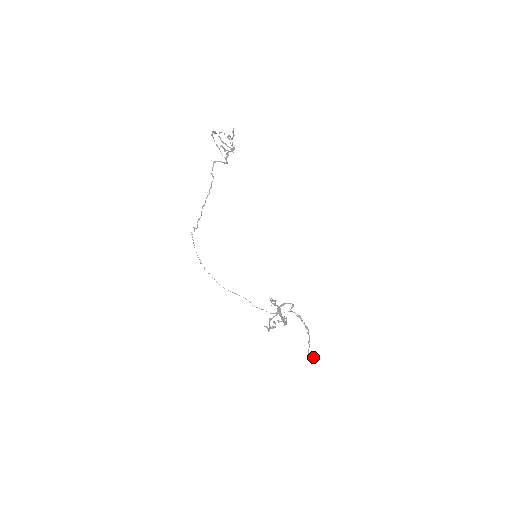
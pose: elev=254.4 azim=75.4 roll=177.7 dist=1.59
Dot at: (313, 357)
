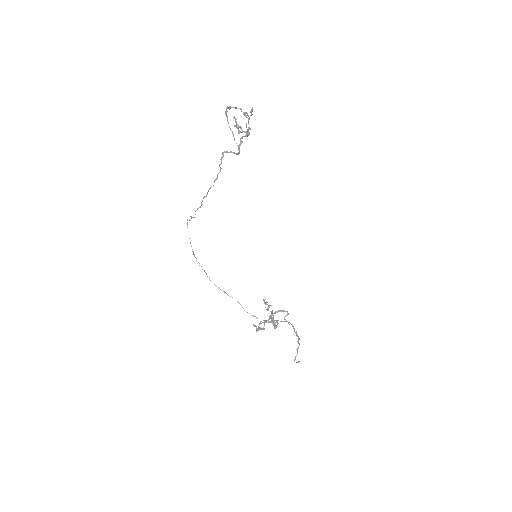
Dot at: occluded
